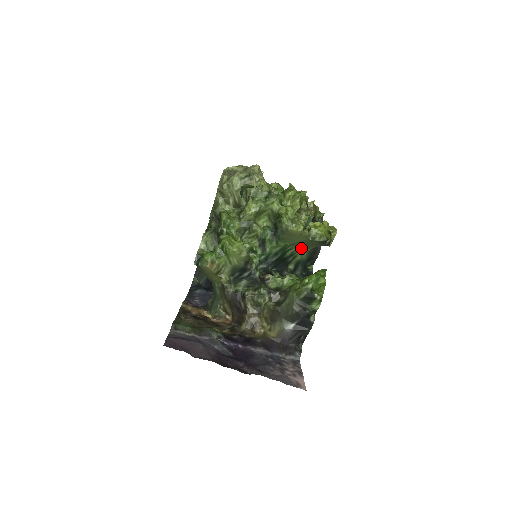
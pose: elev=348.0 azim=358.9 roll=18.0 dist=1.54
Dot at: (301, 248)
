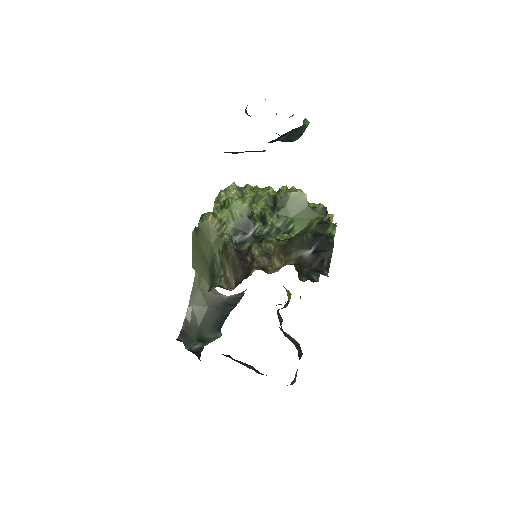
Dot at: occluded
